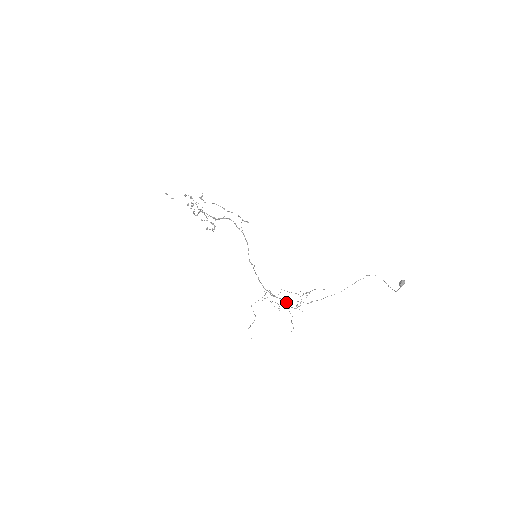
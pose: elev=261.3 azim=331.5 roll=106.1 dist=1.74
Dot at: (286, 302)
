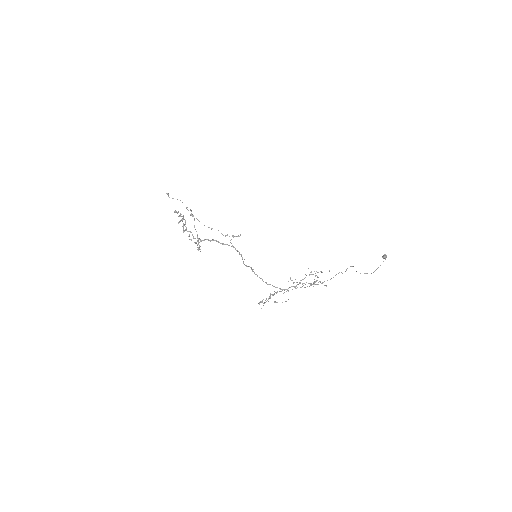
Dot at: occluded
